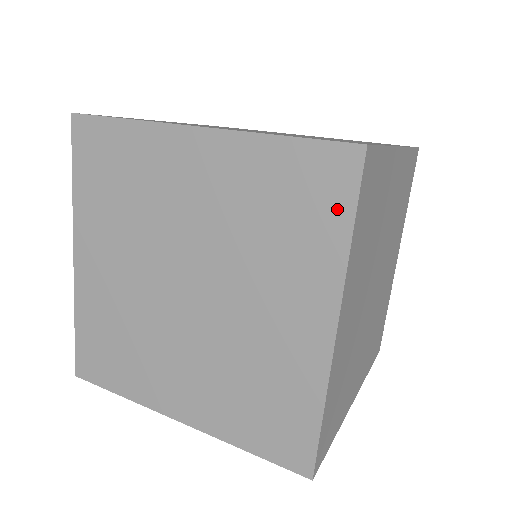
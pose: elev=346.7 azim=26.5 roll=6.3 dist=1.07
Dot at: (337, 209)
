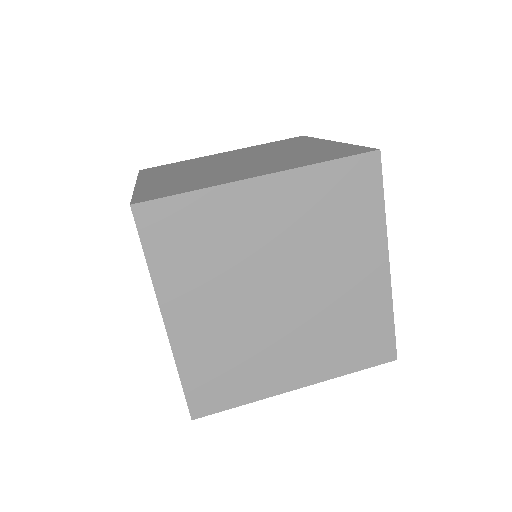
Dot at: occluded
